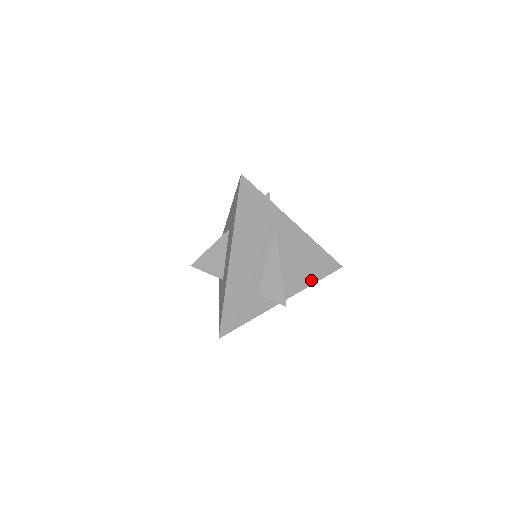
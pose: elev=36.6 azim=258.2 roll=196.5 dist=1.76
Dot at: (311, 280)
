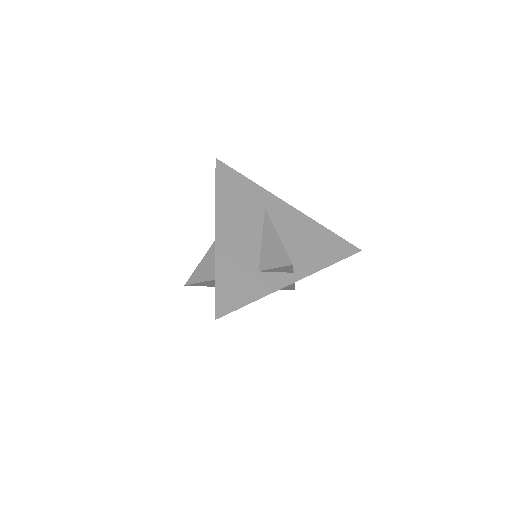
Dot at: (325, 262)
